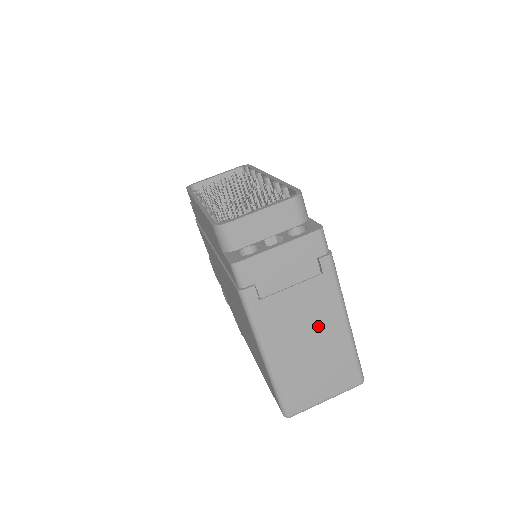
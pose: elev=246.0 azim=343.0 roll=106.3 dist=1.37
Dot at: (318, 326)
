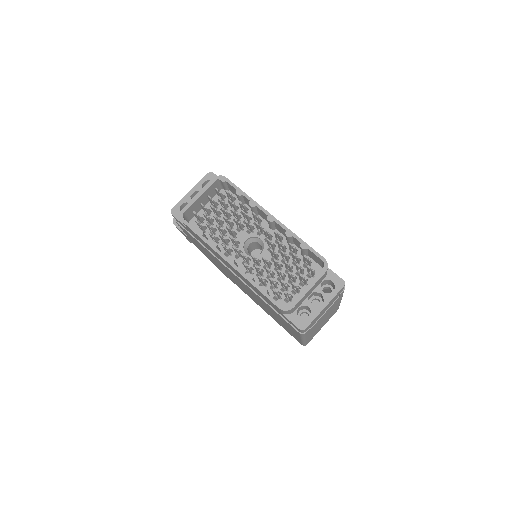
Dot at: occluded
